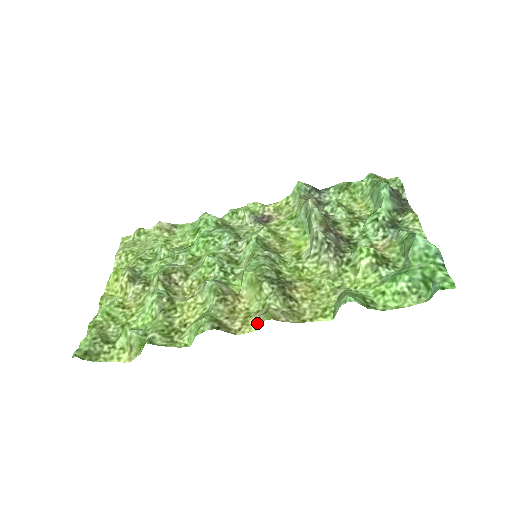
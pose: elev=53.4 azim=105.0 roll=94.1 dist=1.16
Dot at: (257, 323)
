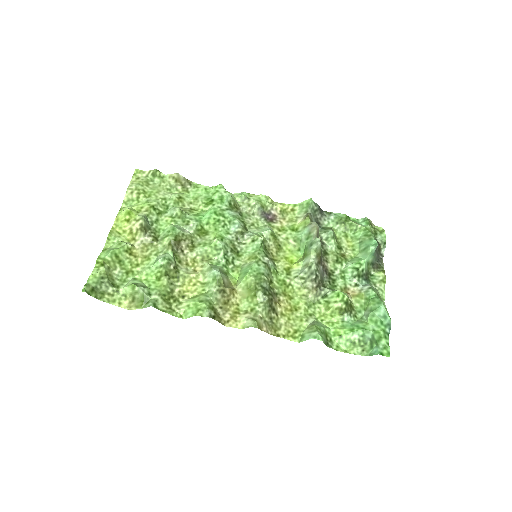
Dot at: (244, 323)
